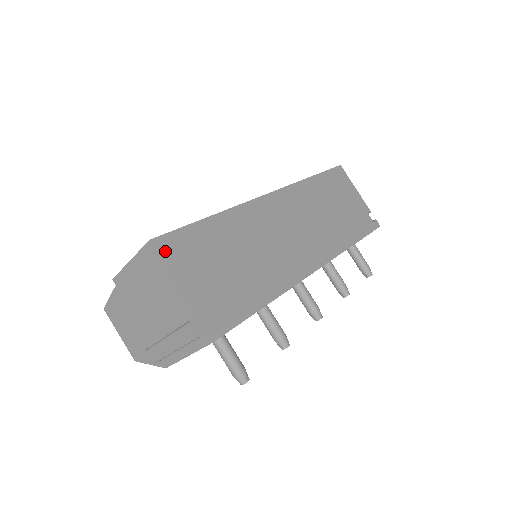
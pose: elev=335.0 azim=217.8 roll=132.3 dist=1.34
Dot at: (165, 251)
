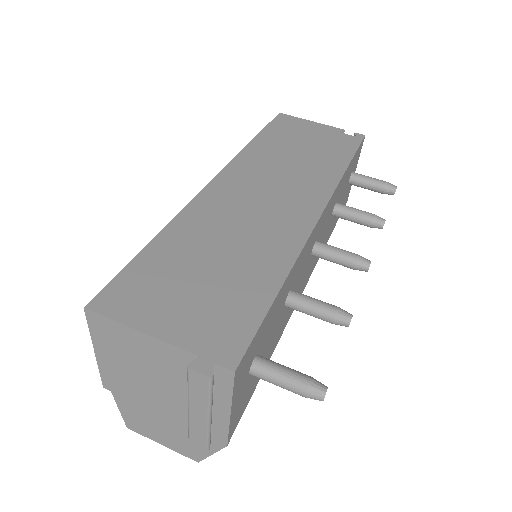
Dot at: (111, 308)
